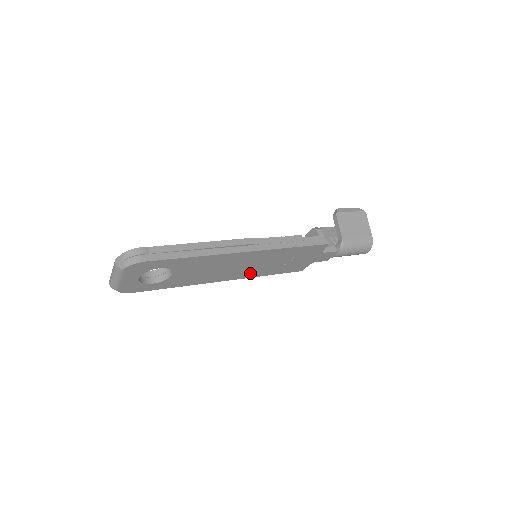
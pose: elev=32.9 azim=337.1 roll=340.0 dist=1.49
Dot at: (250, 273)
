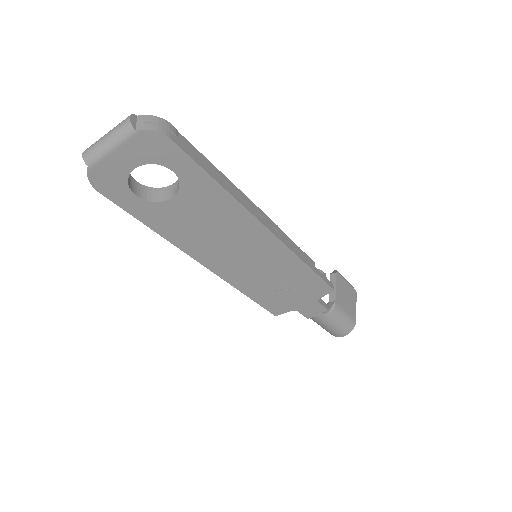
Dot at: (235, 274)
